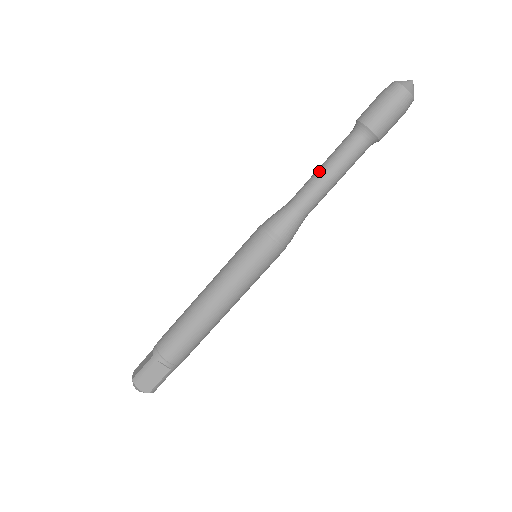
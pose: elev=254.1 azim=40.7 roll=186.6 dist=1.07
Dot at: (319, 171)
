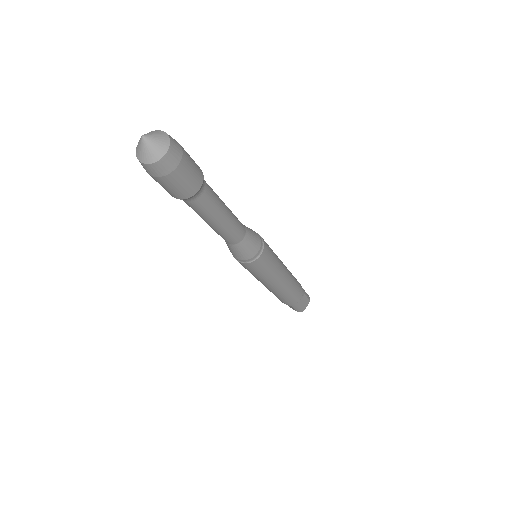
Dot at: (213, 227)
